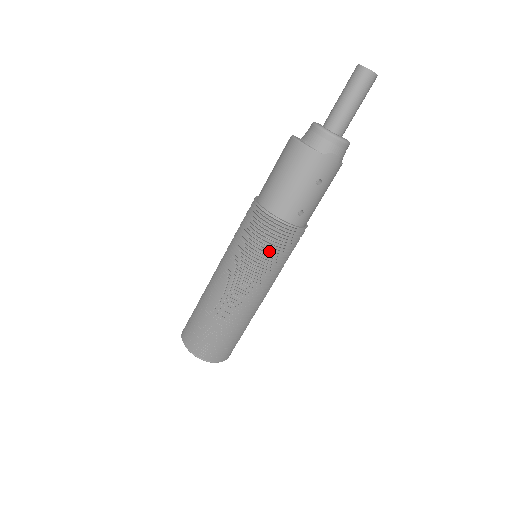
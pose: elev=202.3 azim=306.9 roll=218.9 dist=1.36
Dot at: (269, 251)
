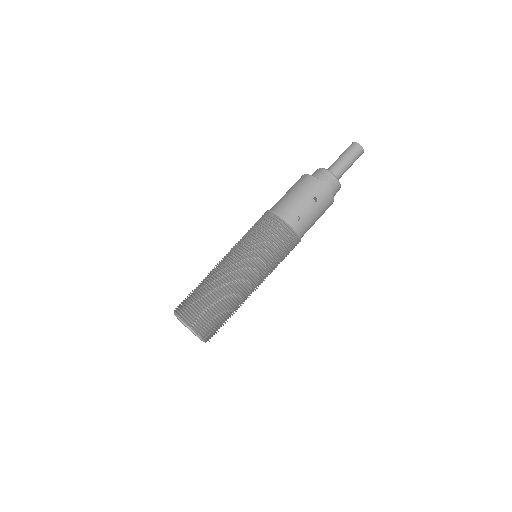
Dot at: (268, 240)
